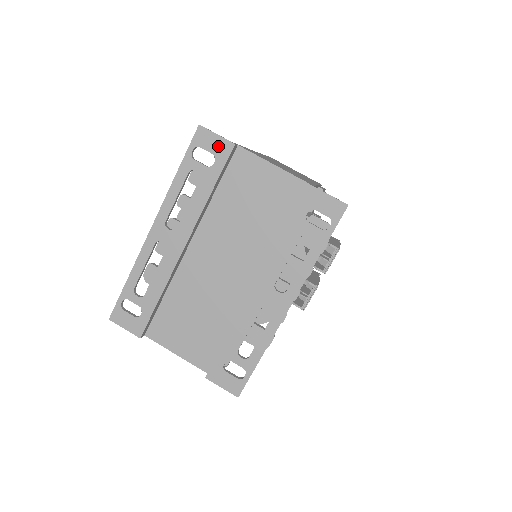
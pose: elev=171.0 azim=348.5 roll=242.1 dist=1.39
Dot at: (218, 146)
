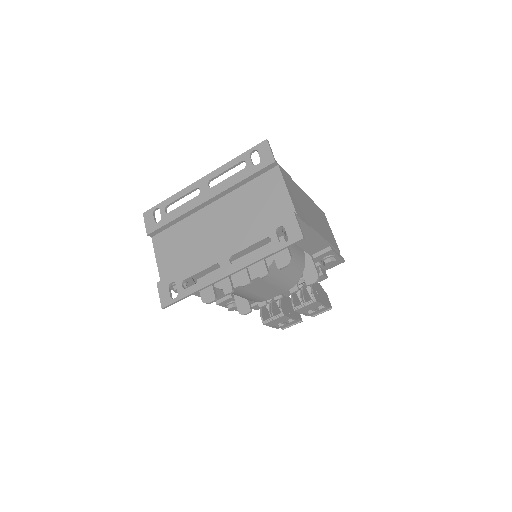
Dot at: (266, 157)
